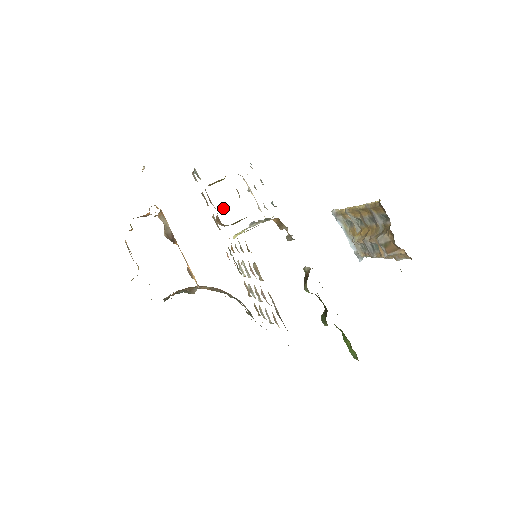
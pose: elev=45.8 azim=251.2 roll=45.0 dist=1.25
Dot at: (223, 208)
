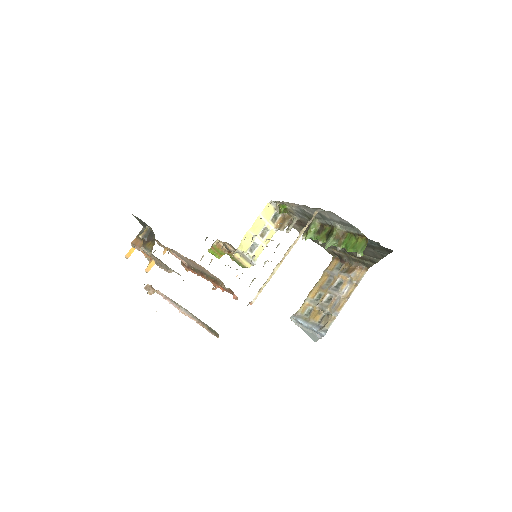
Dot at: (228, 245)
